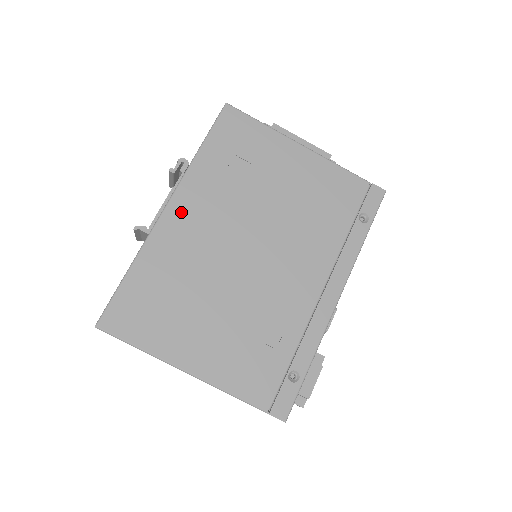
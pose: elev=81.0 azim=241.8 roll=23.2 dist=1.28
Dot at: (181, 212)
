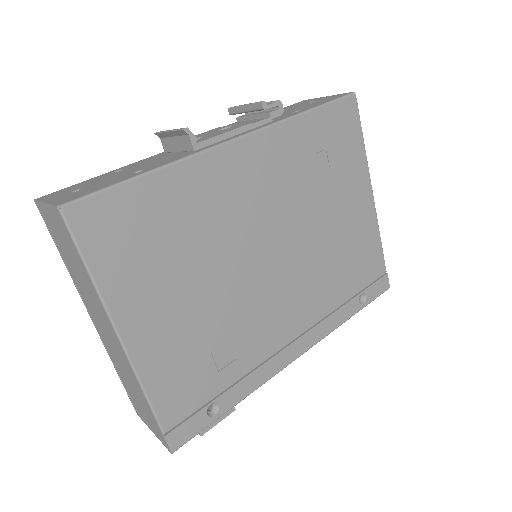
Dot at: (245, 159)
